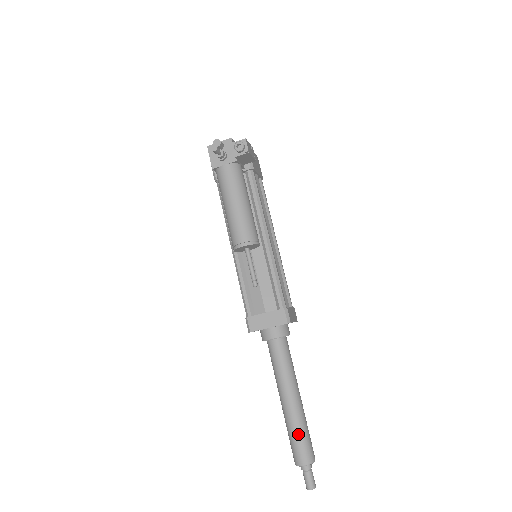
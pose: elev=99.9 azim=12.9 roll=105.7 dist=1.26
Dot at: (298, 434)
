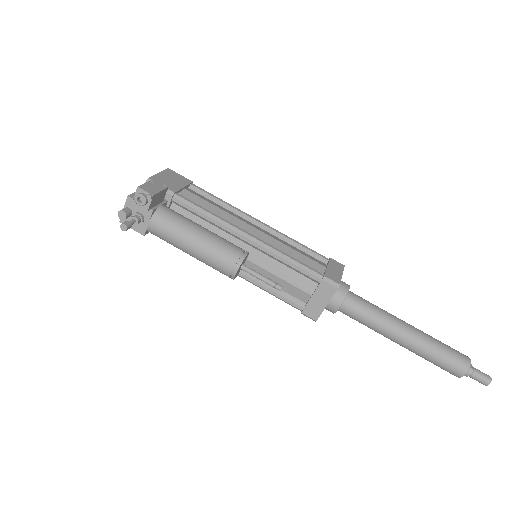
Dot at: (436, 357)
